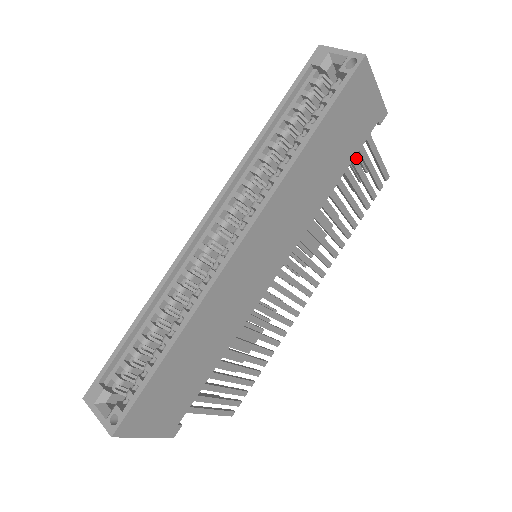
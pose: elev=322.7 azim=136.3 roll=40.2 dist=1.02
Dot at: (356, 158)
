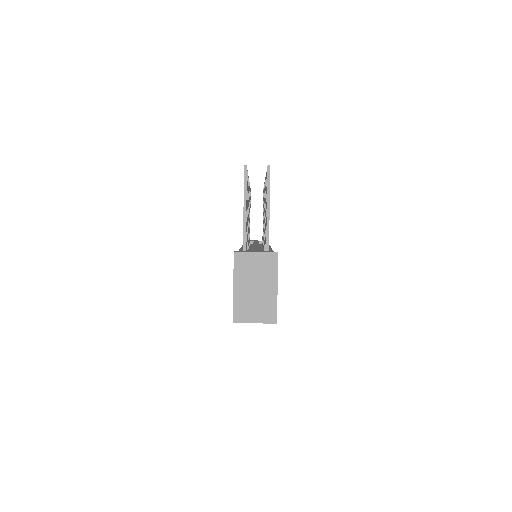
Dot at: occluded
